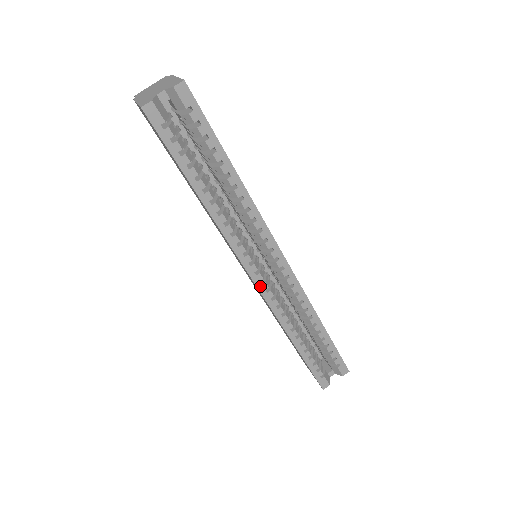
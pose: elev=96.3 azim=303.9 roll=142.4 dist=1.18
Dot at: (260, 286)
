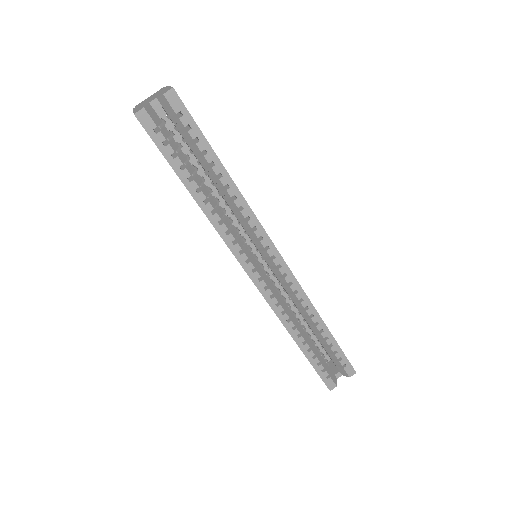
Dot at: (258, 284)
